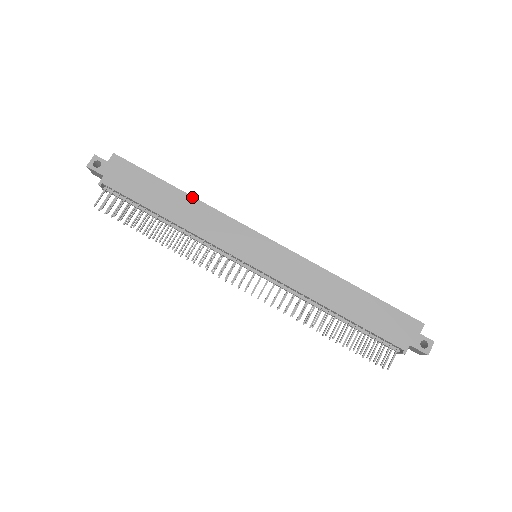
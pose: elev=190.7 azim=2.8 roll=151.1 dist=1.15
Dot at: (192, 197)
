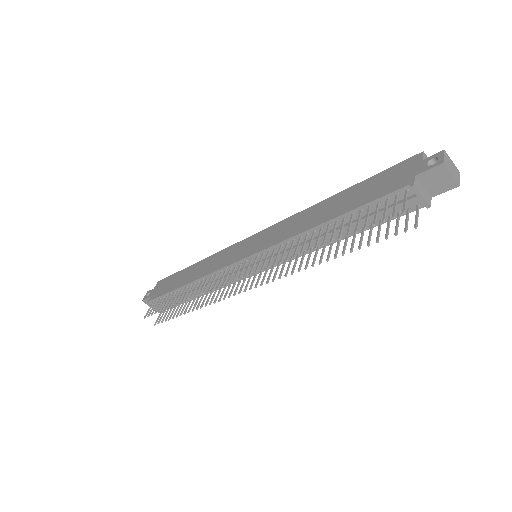
Dot at: (202, 260)
